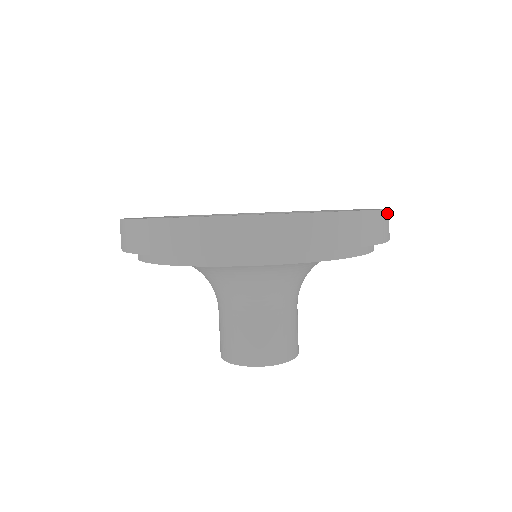
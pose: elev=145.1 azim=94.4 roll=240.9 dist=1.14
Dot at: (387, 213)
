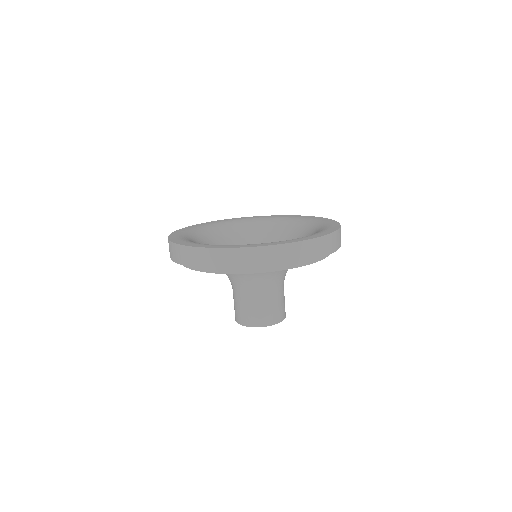
Dot at: (325, 238)
